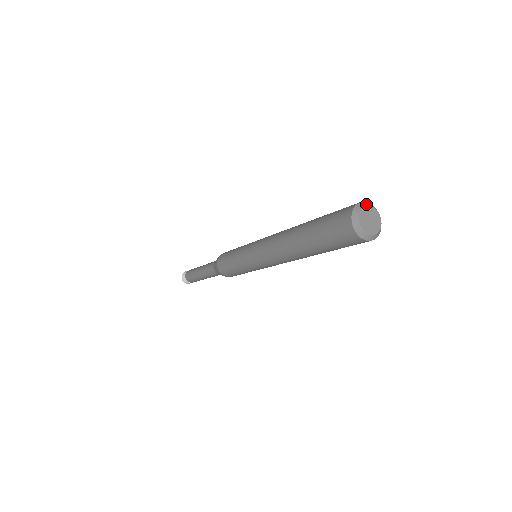
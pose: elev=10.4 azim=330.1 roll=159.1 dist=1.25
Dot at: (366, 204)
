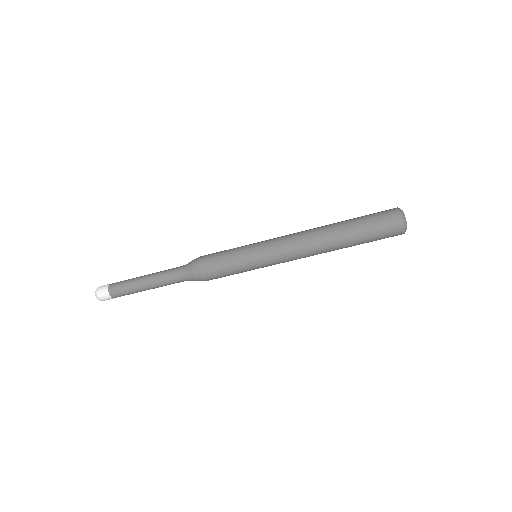
Dot at: occluded
